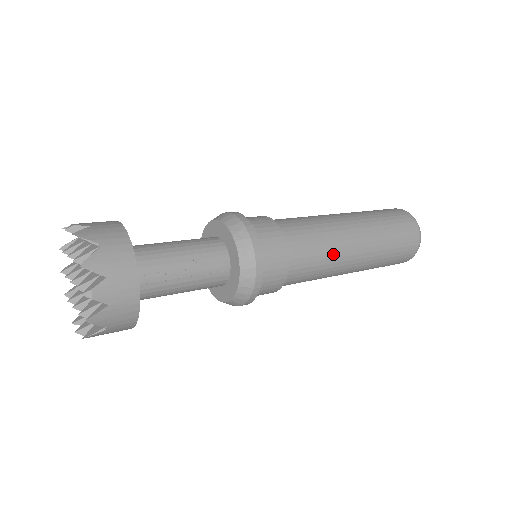
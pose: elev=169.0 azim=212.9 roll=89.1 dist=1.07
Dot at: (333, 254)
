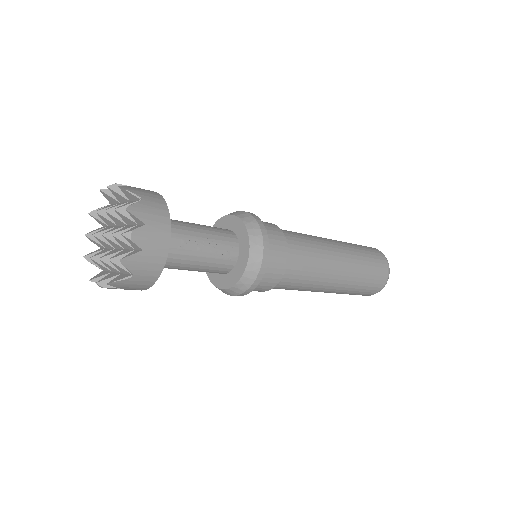
Dot at: (322, 264)
